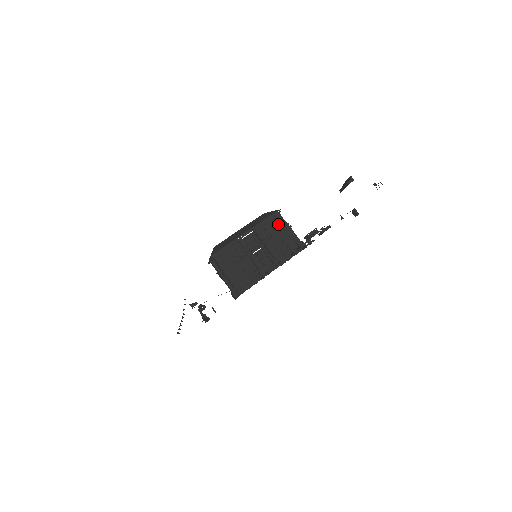
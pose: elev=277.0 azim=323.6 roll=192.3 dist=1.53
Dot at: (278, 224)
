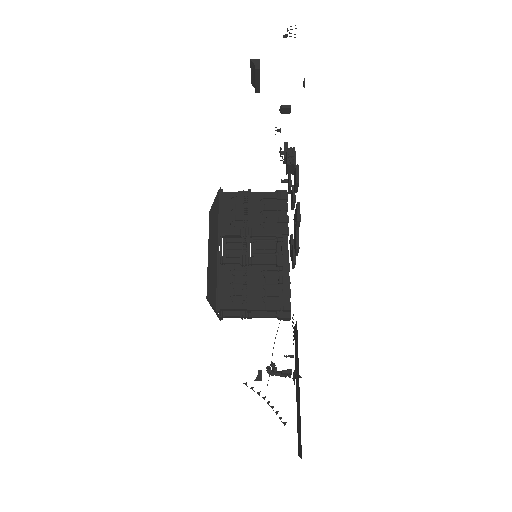
Dot at: (235, 203)
